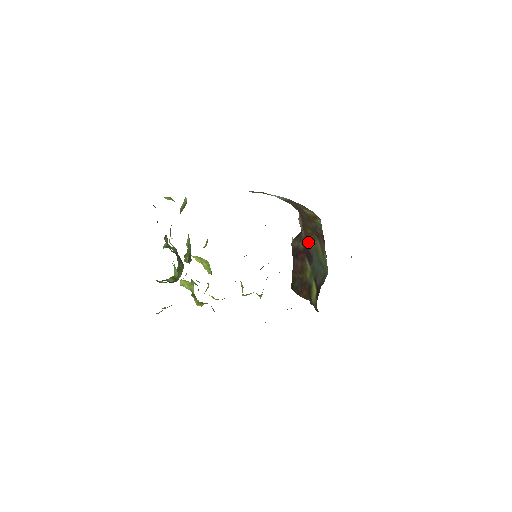
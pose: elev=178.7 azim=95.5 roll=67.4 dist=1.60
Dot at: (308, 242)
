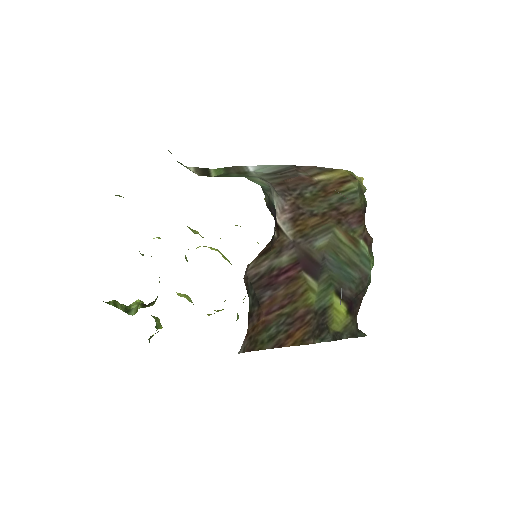
Dot at: (307, 244)
